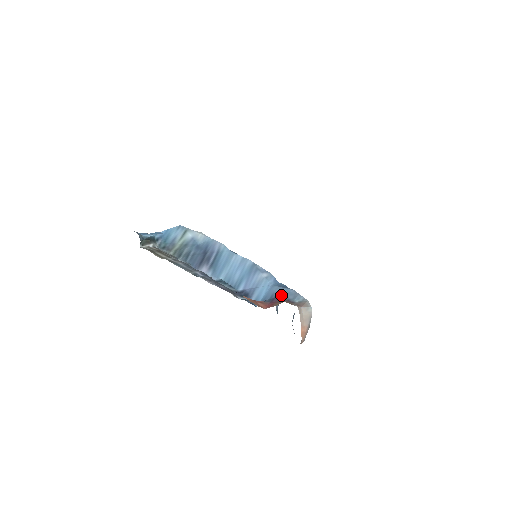
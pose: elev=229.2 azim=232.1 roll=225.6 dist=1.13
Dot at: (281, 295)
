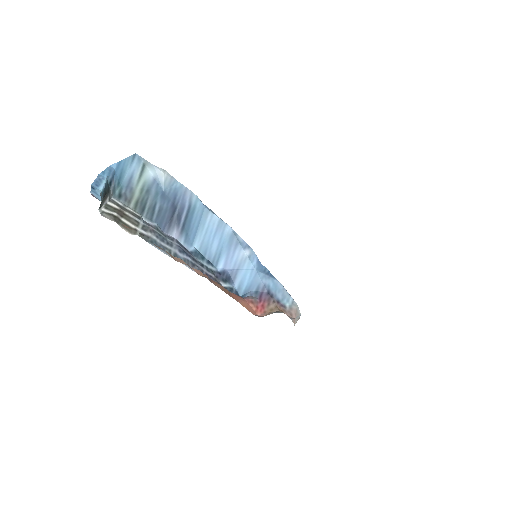
Dot at: (269, 290)
